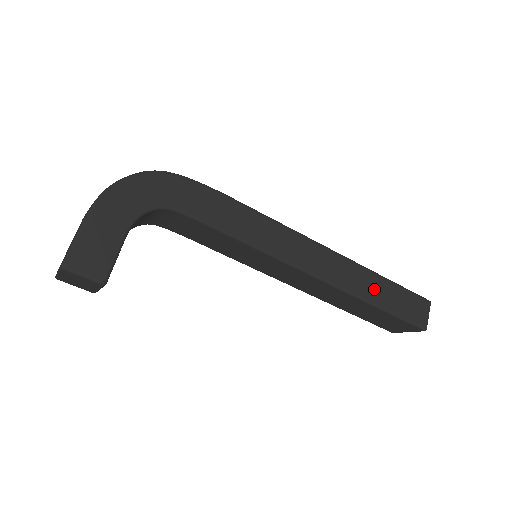
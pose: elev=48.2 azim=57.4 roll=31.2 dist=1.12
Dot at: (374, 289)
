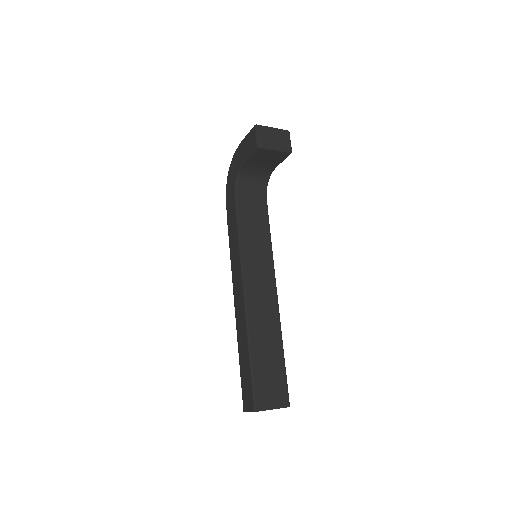
Dot at: occluded
